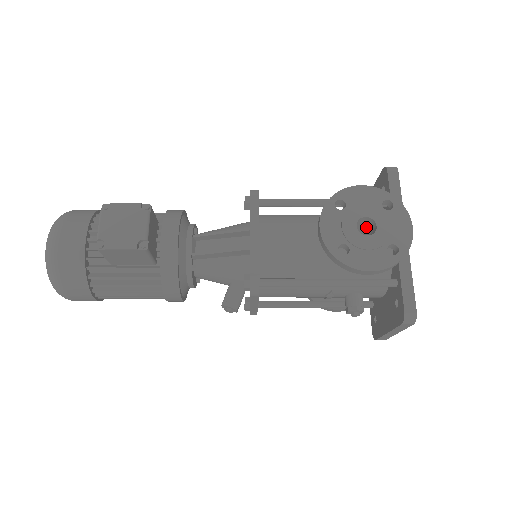
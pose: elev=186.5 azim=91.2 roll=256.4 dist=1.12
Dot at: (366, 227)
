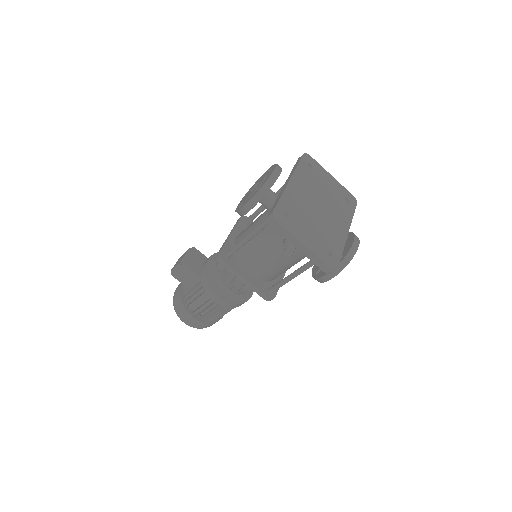
Dot at: occluded
